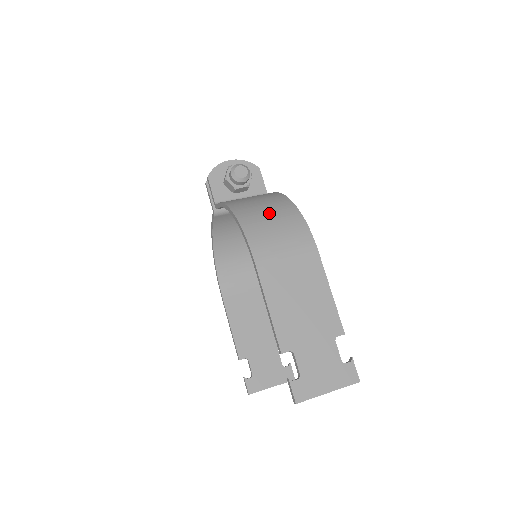
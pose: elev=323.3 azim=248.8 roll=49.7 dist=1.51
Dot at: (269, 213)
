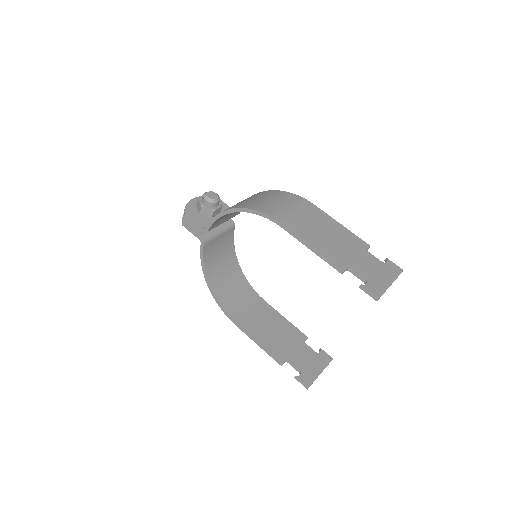
Dot at: (261, 198)
